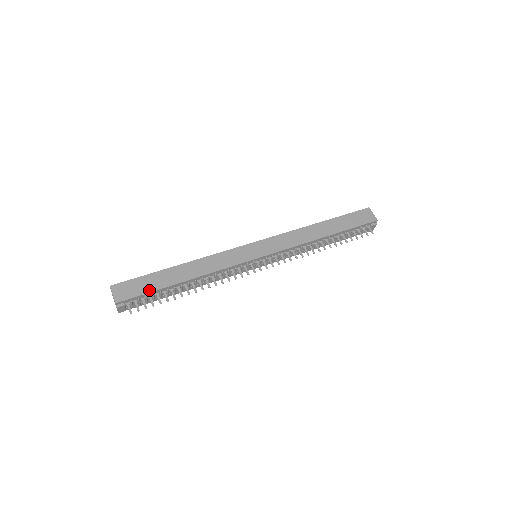
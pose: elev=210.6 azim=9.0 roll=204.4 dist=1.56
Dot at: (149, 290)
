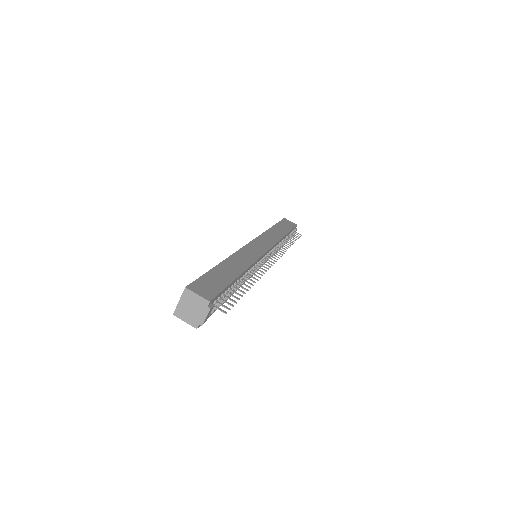
Dot at: (224, 285)
